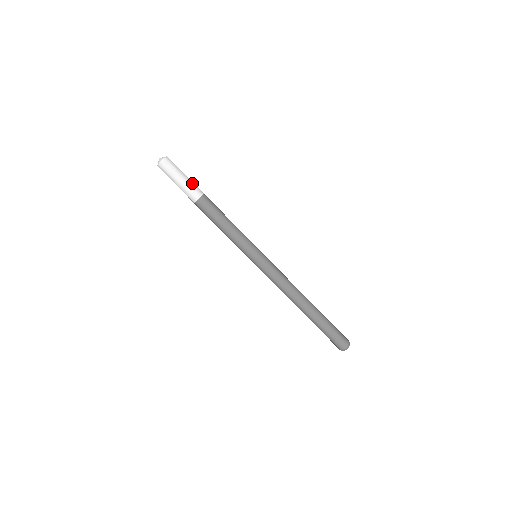
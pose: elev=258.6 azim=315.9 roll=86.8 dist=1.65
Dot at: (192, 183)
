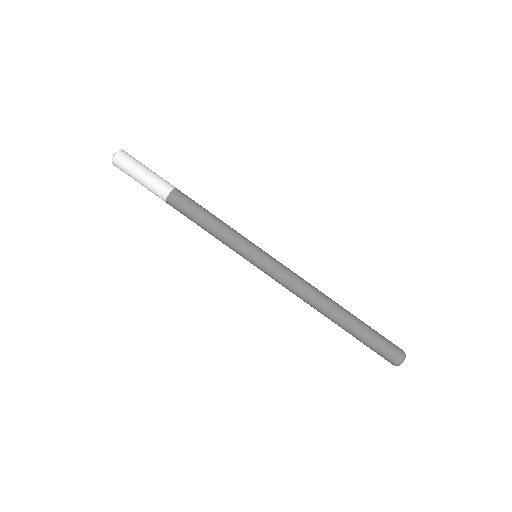
Dot at: (154, 180)
